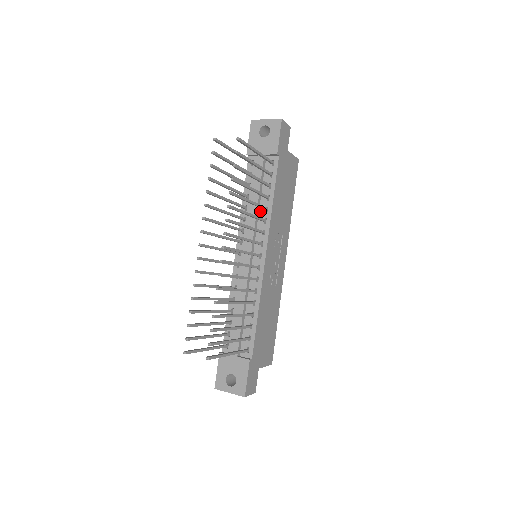
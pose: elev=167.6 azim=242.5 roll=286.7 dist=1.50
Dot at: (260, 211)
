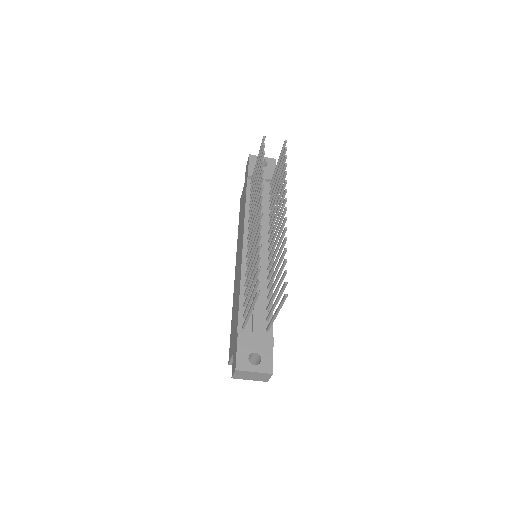
Dot at: (264, 218)
